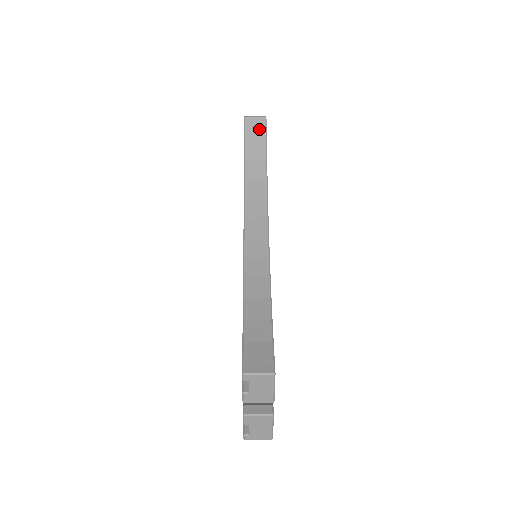
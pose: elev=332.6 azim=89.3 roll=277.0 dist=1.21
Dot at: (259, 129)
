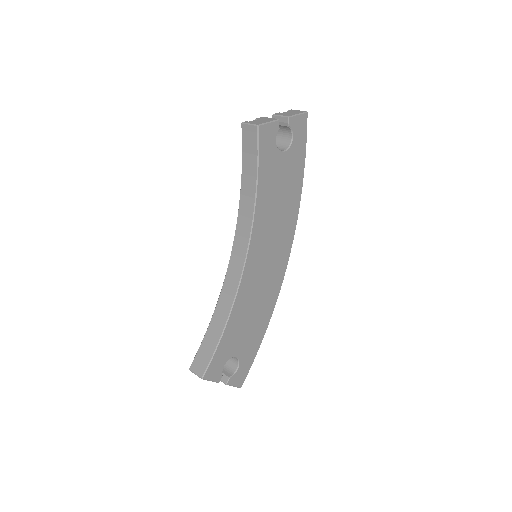
Dot at: (252, 140)
